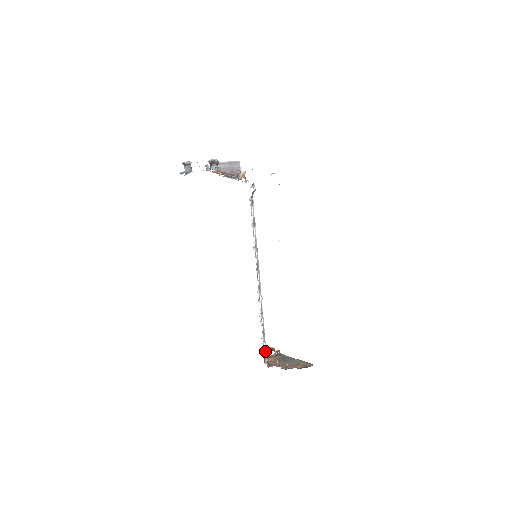
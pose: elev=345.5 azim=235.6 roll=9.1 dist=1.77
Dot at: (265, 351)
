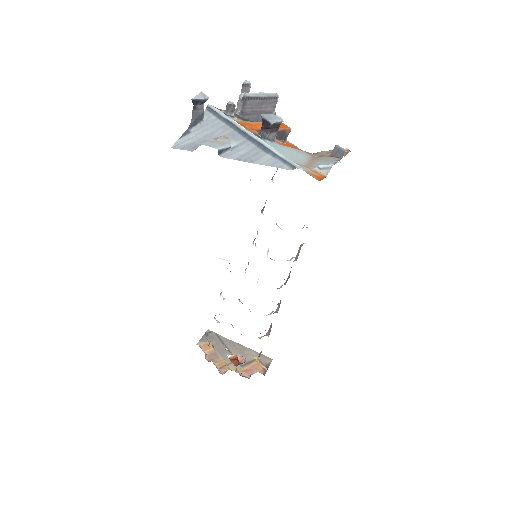
Dot at: occluded
